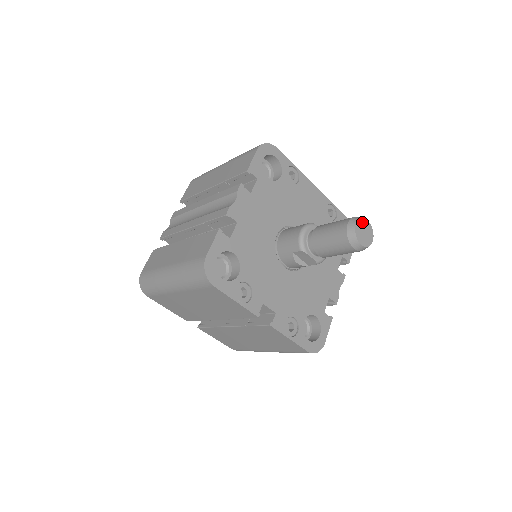
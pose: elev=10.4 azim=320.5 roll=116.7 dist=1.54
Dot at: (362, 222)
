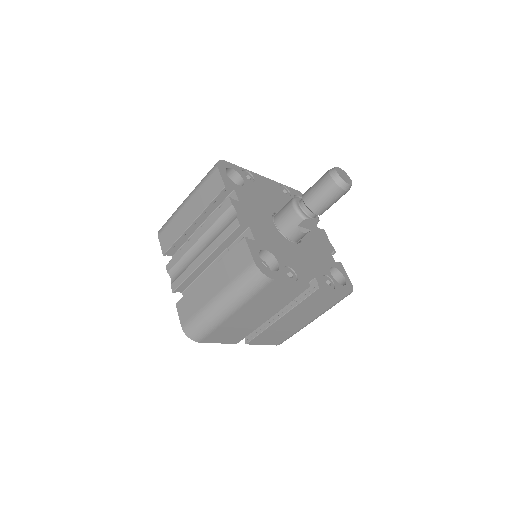
Dot at: (338, 170)
